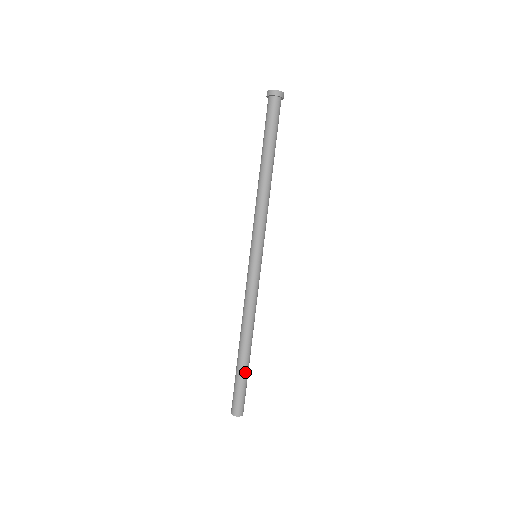
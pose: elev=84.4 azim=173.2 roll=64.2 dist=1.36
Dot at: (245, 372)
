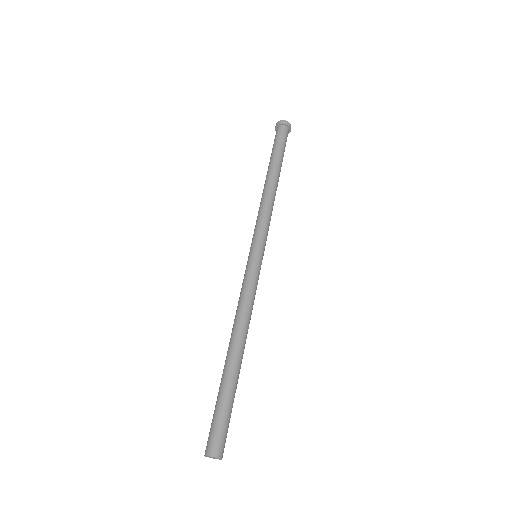
Dot at: (229, 389)
